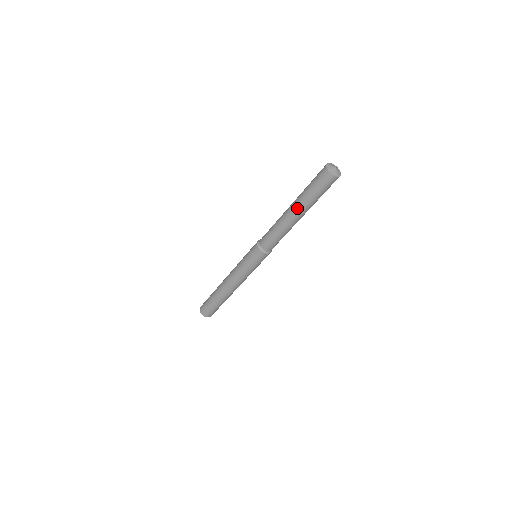
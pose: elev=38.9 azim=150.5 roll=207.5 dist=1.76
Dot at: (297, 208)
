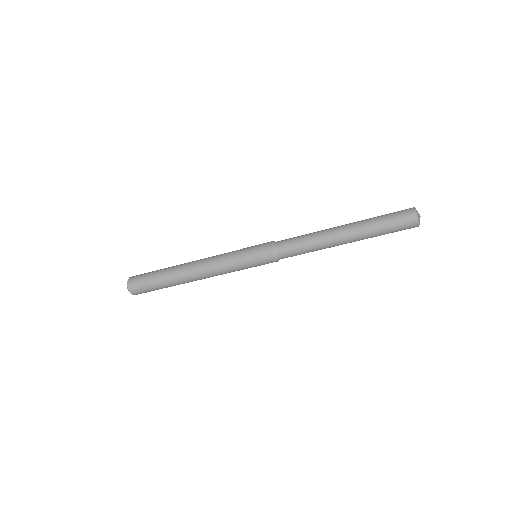
Dot at: (352, 227)
